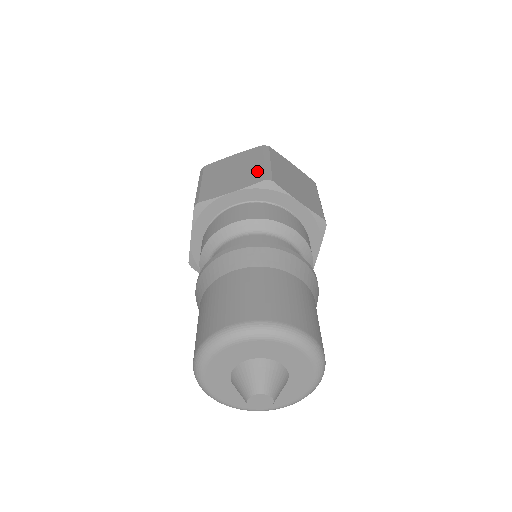
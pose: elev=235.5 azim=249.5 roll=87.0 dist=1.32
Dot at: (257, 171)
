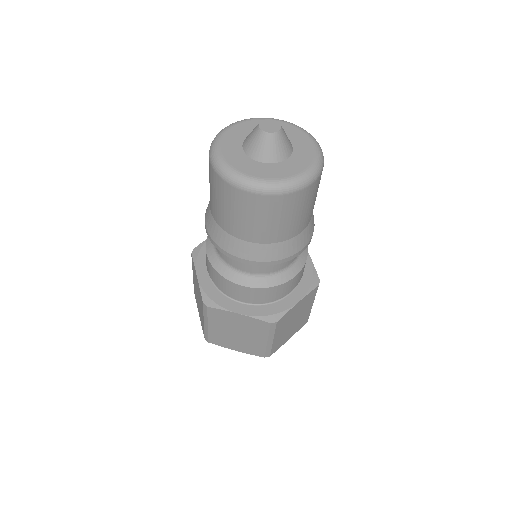
Dot at: occluded
